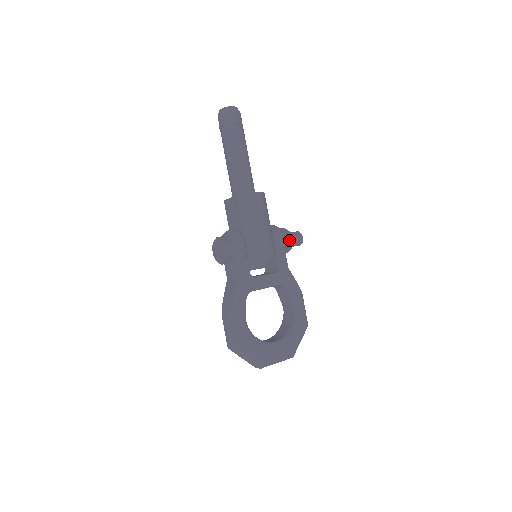
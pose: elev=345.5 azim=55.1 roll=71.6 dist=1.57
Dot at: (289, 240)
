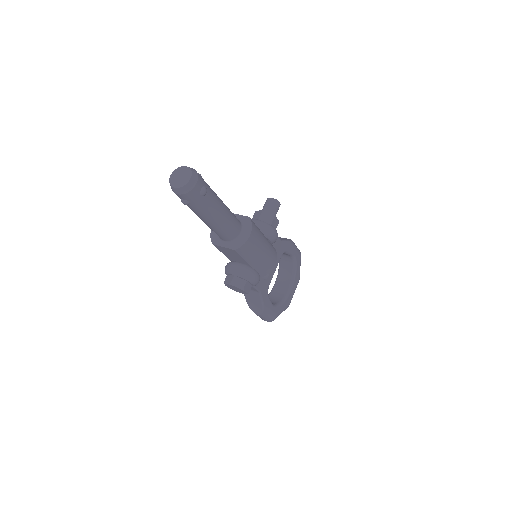
Dot at: (275, 223)
